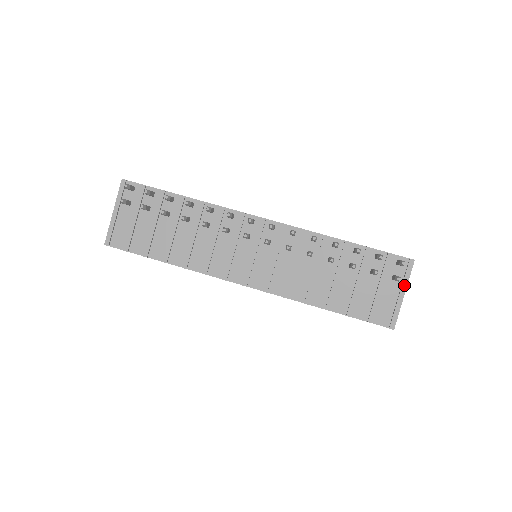
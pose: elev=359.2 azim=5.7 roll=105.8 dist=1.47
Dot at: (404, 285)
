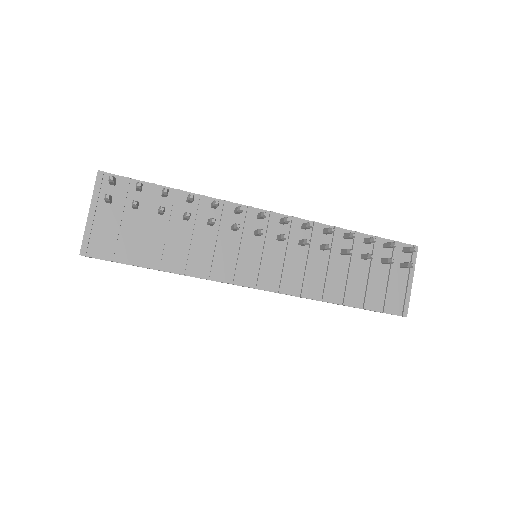
Dot at: (412, 272)
